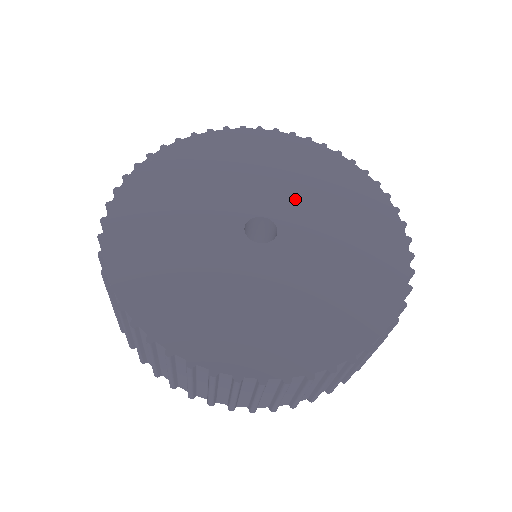
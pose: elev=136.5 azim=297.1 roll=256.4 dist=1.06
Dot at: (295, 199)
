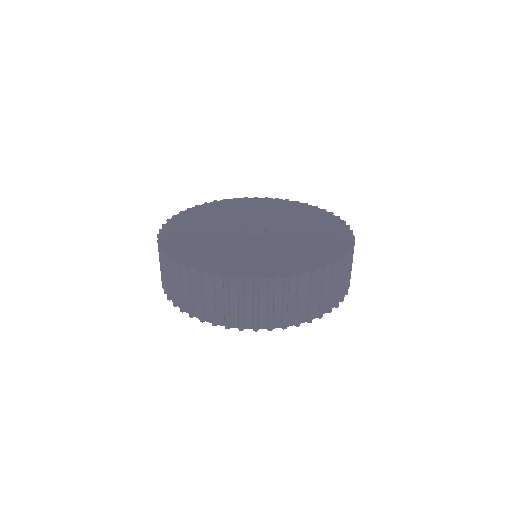
Dot at: (278, 220)
